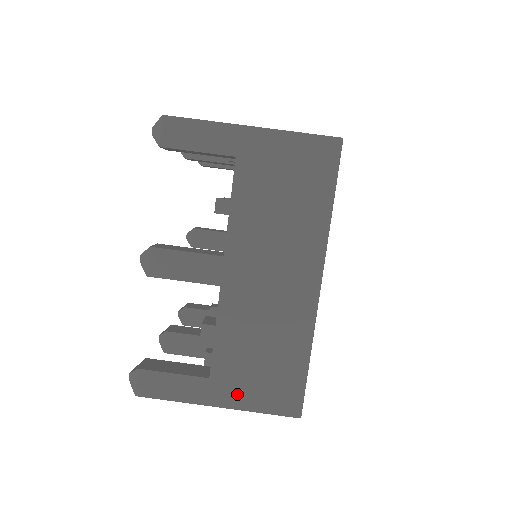
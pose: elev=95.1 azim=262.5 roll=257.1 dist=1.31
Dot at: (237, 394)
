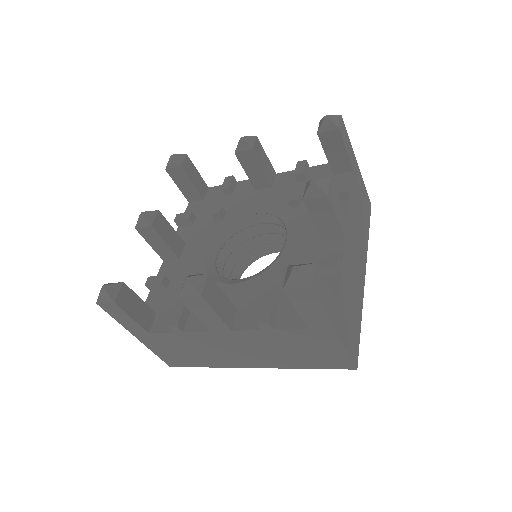
Dot at: (154, 345)
